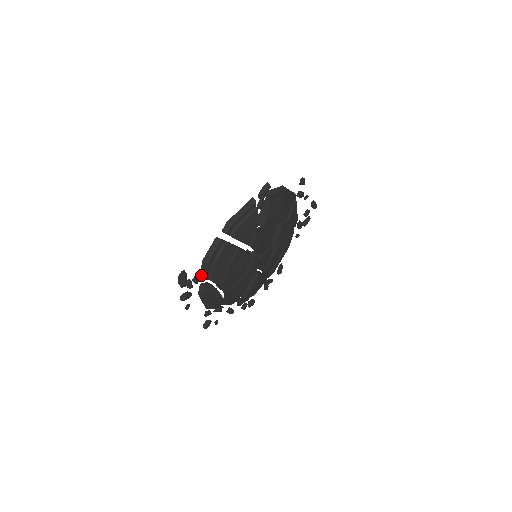
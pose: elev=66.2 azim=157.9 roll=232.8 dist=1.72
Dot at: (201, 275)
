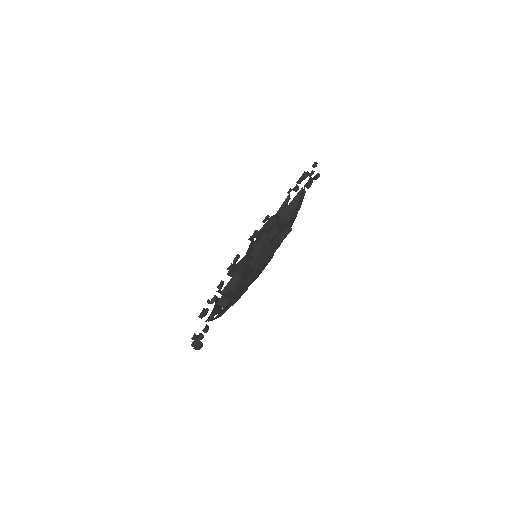
Dot at: (210, 320)
